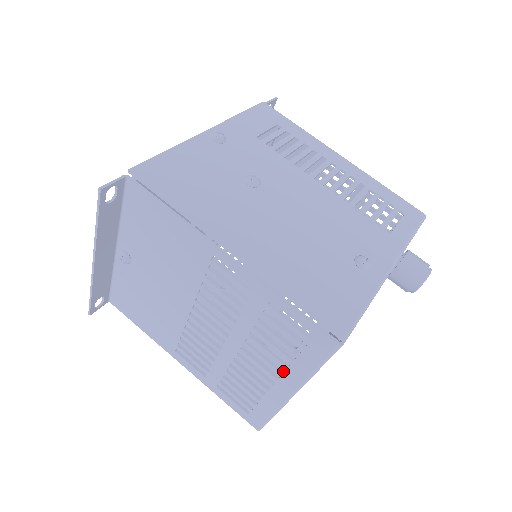
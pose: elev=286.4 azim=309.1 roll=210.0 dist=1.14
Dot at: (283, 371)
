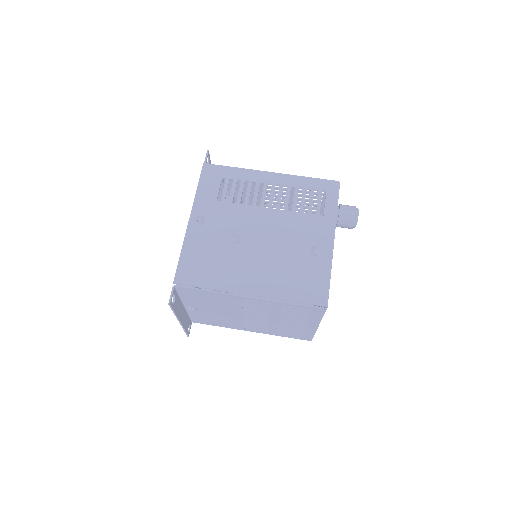
Dot at: occluded
